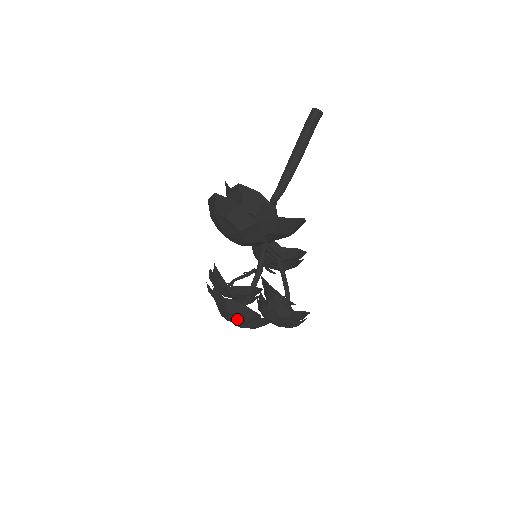
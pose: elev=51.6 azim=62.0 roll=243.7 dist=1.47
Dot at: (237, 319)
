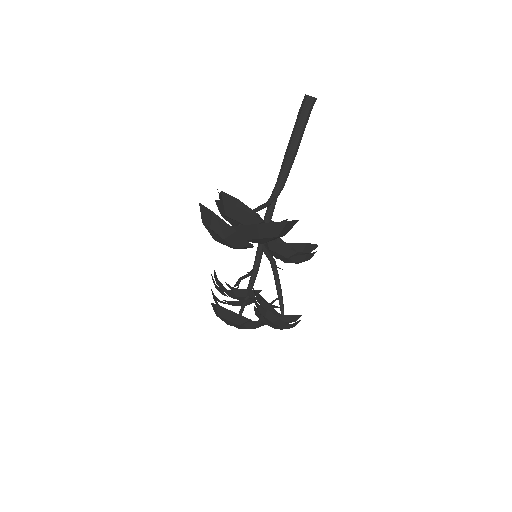
Dot at: (230, 323)
